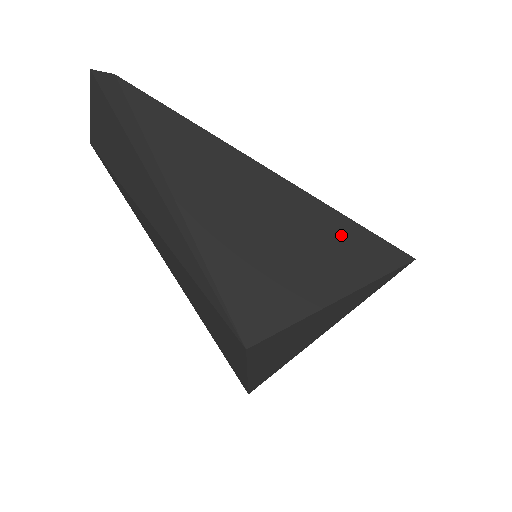
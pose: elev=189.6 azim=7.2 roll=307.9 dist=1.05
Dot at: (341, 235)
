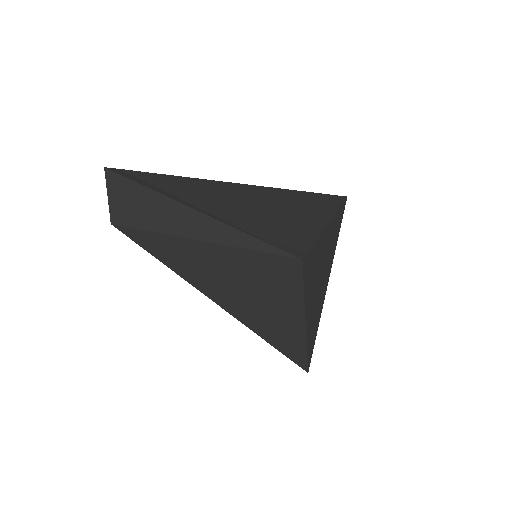
Dot at: (303, 198)
